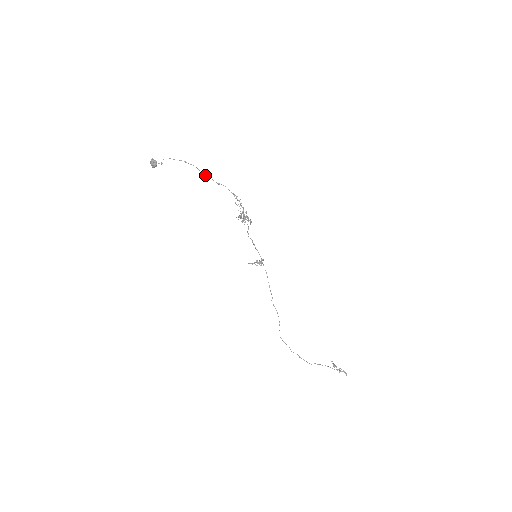
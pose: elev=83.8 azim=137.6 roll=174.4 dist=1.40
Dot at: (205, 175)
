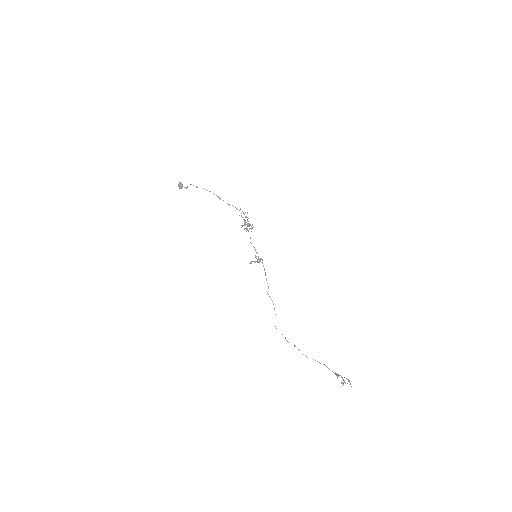
Dot at: (219, 198)
